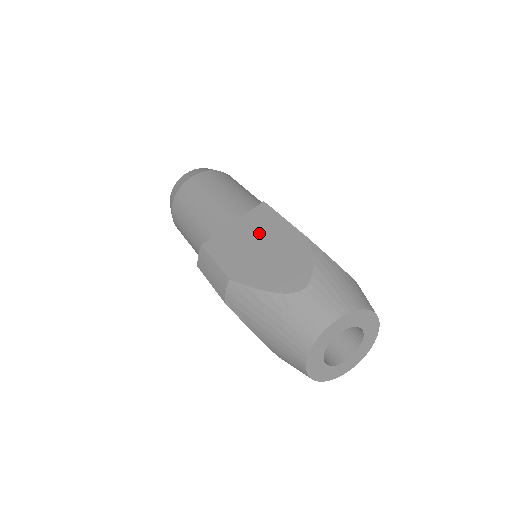
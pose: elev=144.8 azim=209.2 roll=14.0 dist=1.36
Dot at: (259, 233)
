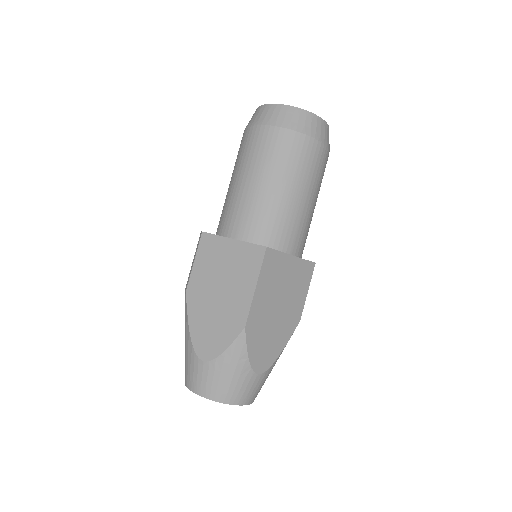
Dot at: (232, 277)
